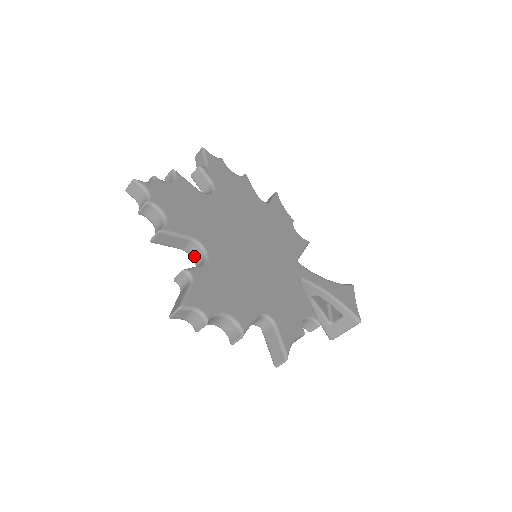
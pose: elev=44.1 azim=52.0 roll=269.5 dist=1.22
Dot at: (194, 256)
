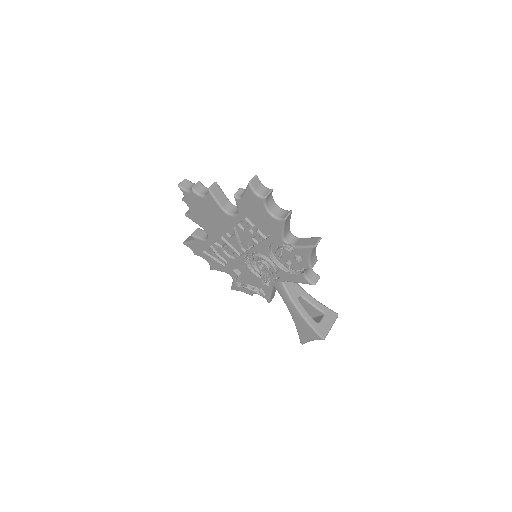
Dot at: (232, 212)
